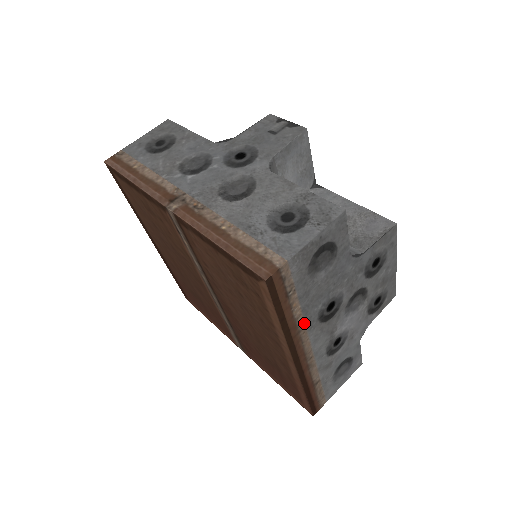
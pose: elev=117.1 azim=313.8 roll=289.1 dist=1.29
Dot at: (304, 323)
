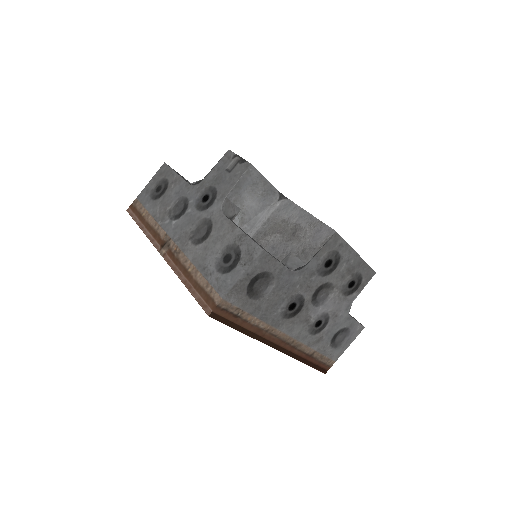
Dot at: (268, 325)
